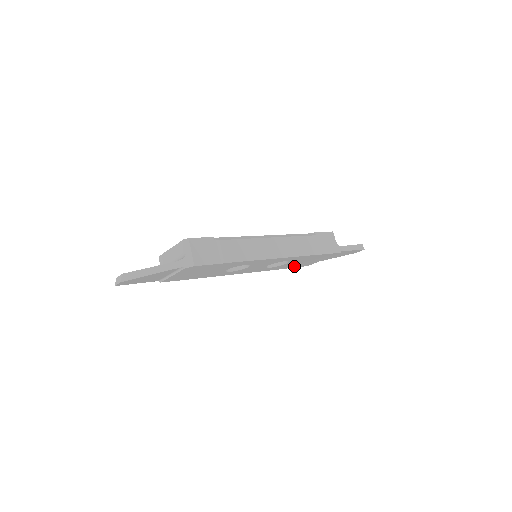
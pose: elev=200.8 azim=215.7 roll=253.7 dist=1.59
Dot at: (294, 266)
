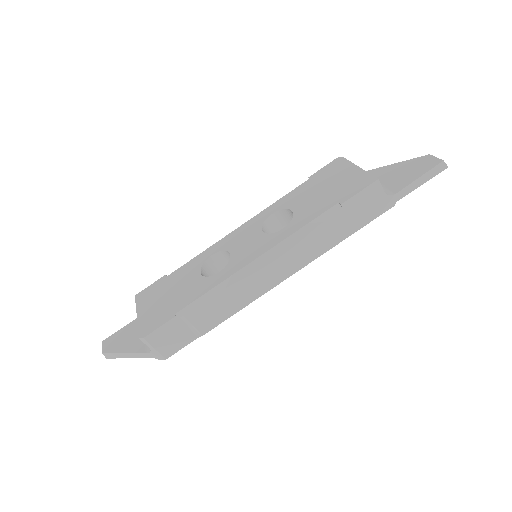
Dot at: occluded
